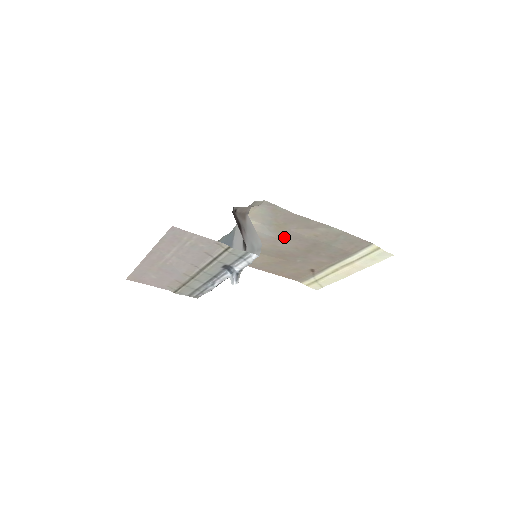
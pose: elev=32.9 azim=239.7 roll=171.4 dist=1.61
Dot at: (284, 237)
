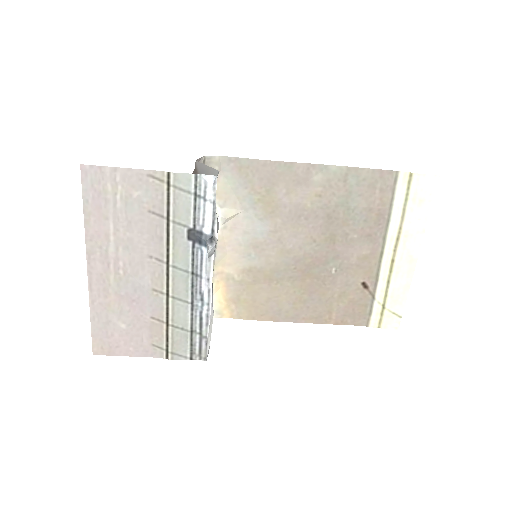
Dot at: (284, 223)
